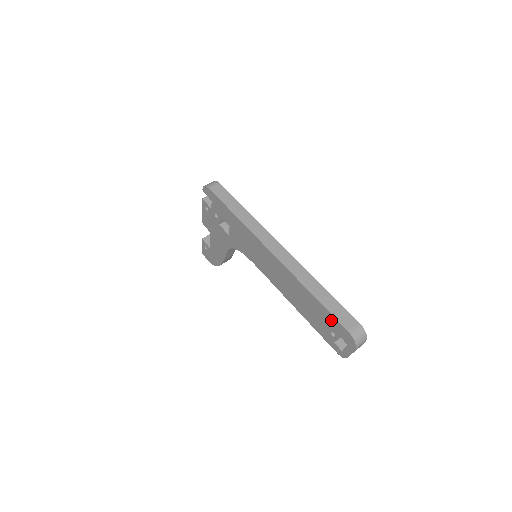
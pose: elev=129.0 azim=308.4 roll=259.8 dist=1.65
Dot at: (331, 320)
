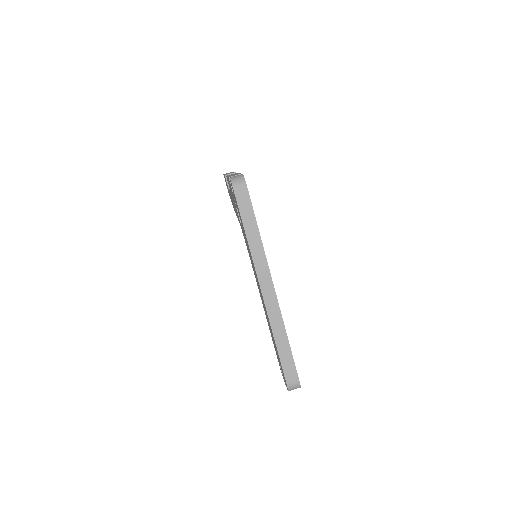
Dot at: occluded
